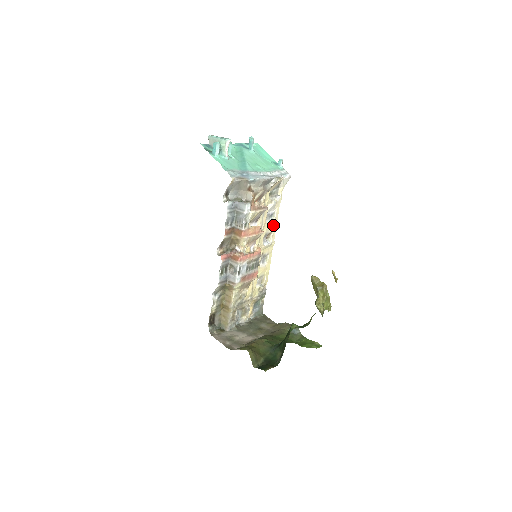
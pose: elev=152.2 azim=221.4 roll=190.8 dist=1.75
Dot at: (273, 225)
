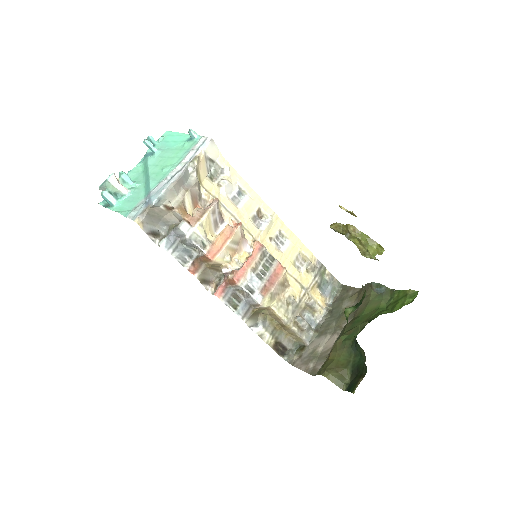
Dot at: (253, 200)
